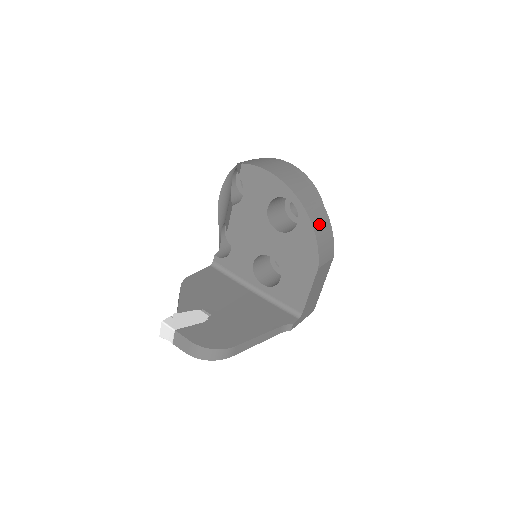
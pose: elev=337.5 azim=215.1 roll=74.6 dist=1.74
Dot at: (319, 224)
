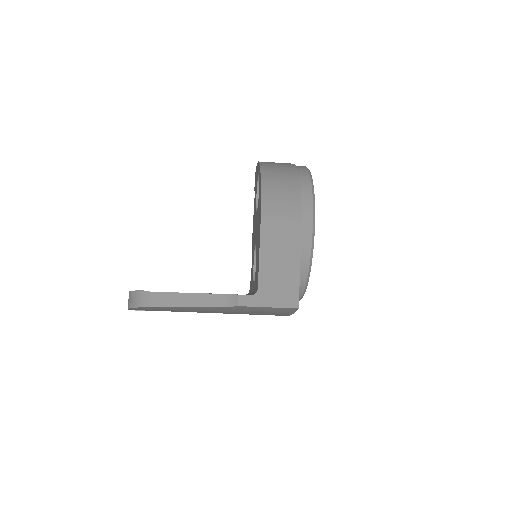
Dot at: (275, 181)
